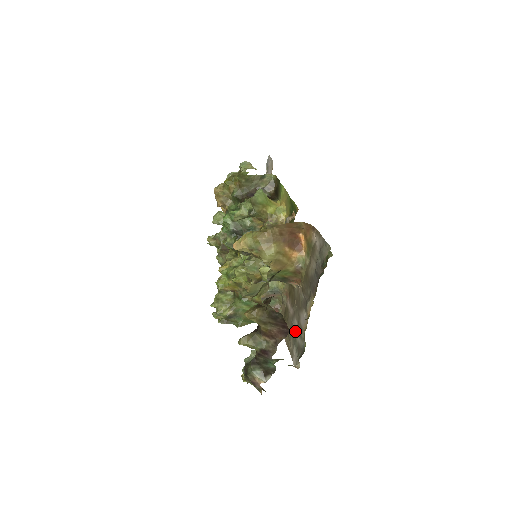
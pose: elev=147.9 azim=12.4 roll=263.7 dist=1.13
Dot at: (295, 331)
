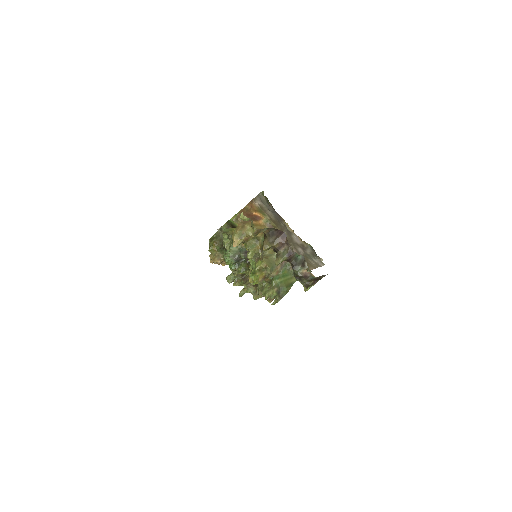
Dot at: (304, 253)
